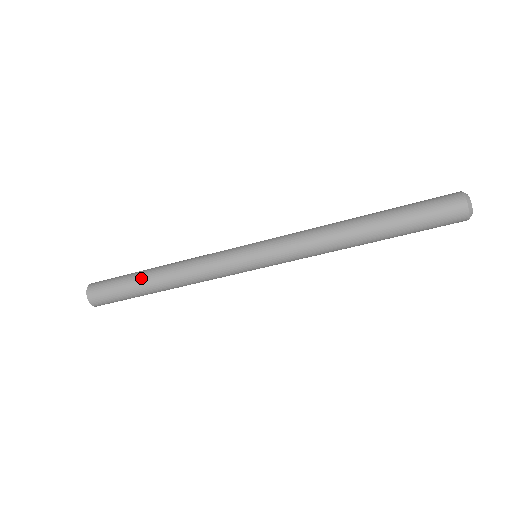
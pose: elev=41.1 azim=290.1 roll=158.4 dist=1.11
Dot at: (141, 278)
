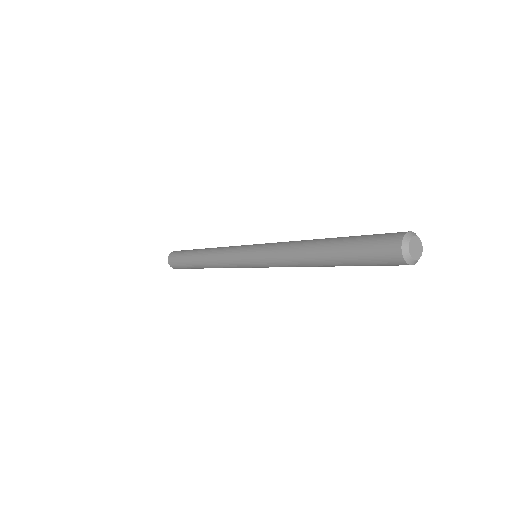
Dot at: (194, 266)
